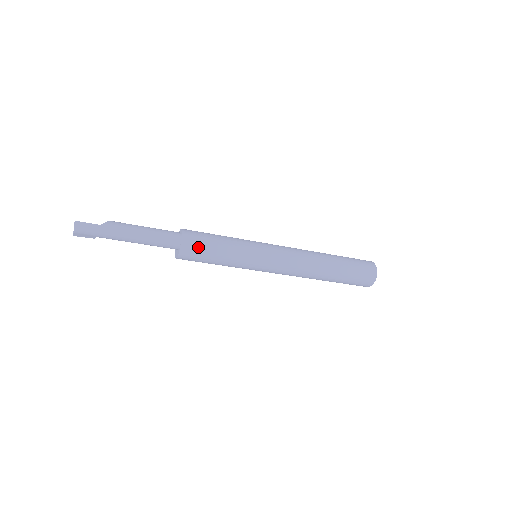
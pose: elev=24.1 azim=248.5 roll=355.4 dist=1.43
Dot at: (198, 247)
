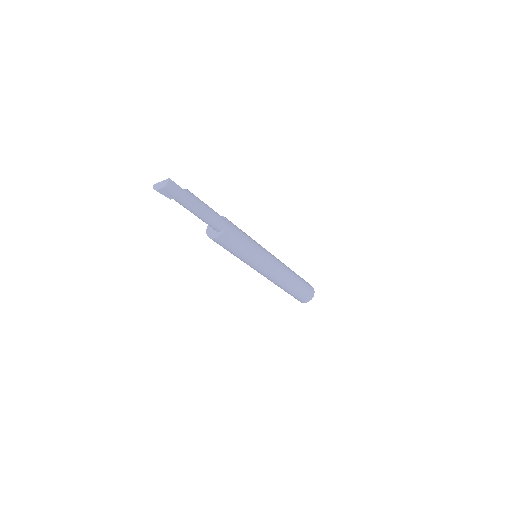
Dot at: (235, 234)
